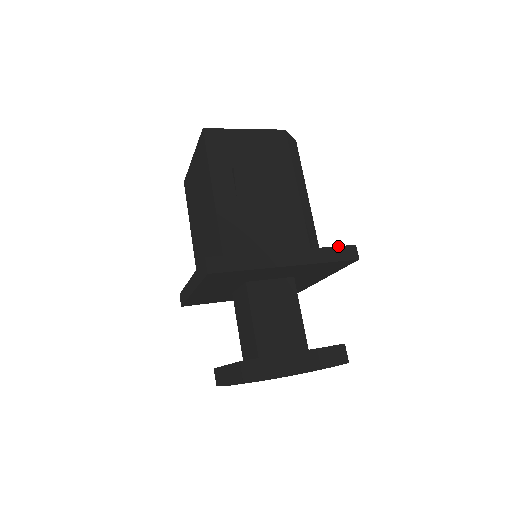
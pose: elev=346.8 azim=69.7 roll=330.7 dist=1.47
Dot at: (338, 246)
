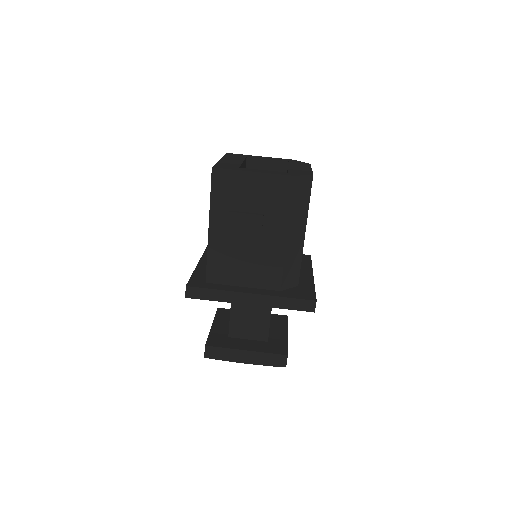
Dot at: (299, 299)
